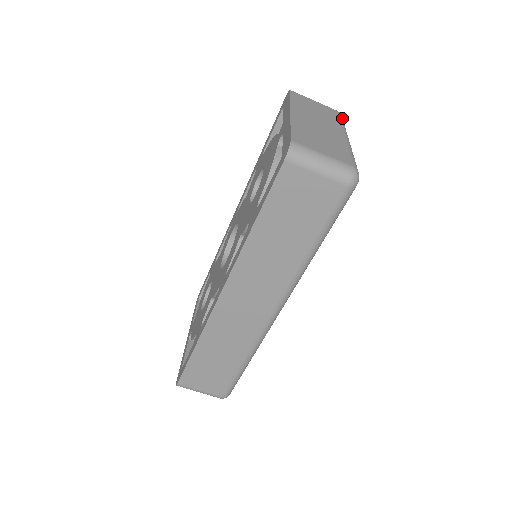
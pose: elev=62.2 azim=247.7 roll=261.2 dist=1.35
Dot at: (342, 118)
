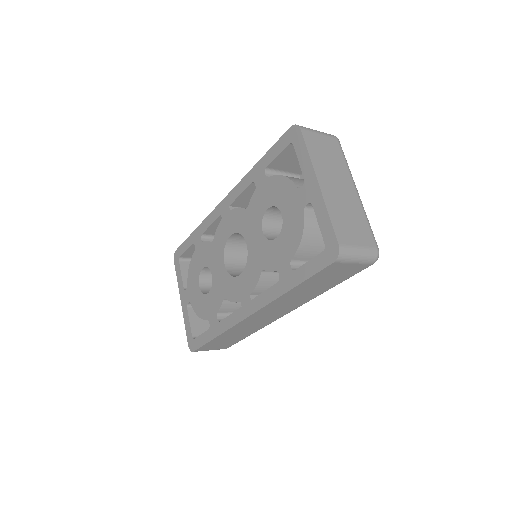
Dot at: occluded
